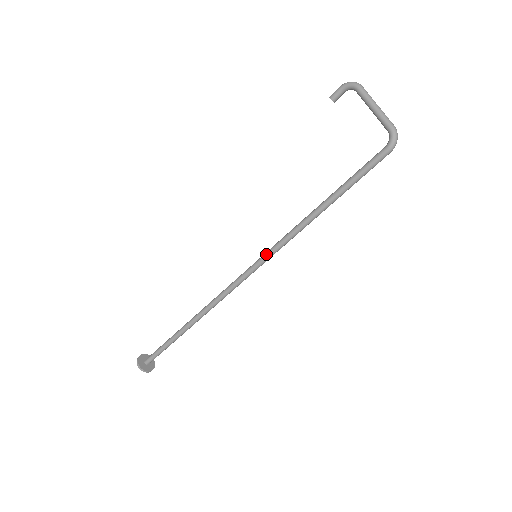
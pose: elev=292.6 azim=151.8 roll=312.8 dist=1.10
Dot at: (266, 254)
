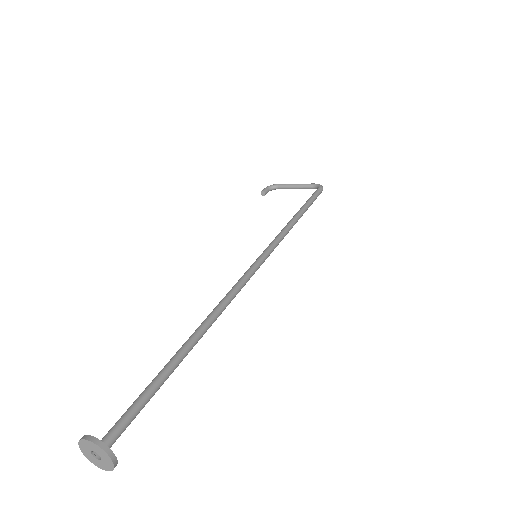
Dot at: (268, 246)
